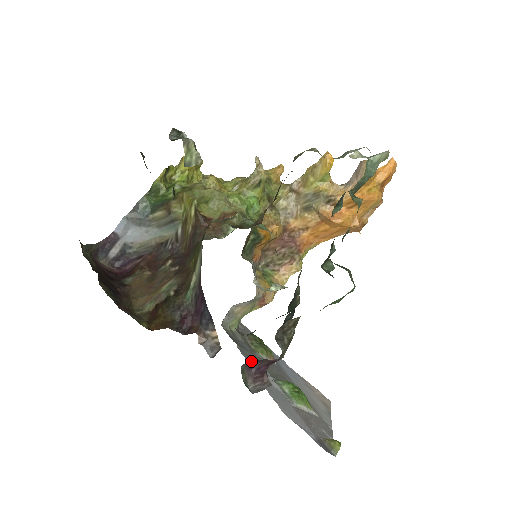
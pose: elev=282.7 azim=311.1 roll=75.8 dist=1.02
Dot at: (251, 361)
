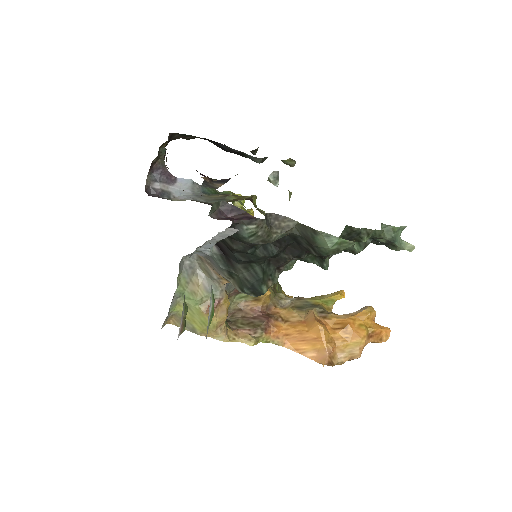
Dot at: (233, 205)
